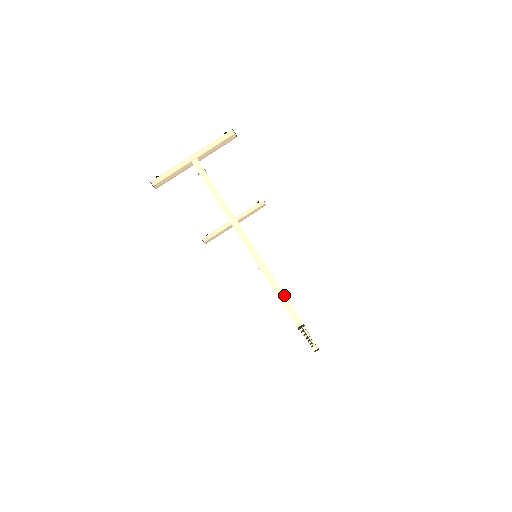
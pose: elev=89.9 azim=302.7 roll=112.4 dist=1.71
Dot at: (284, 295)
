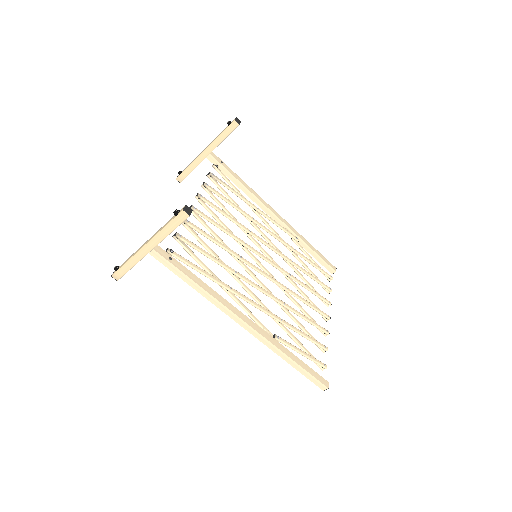
Dot at: (305, 371)
